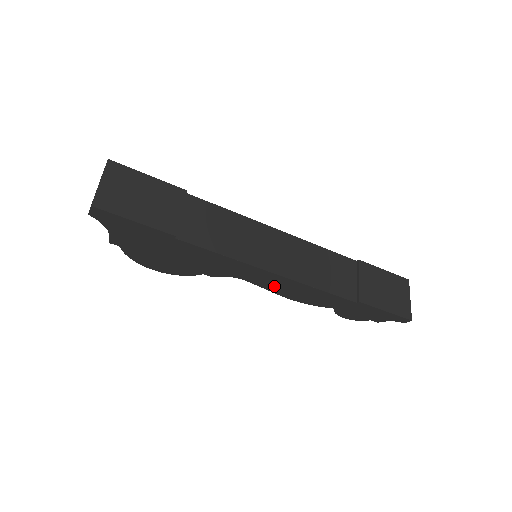
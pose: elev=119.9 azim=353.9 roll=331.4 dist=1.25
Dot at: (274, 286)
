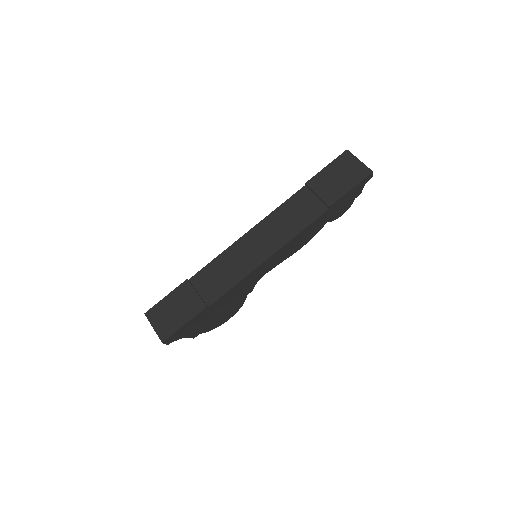
Dot at: (282, 257)
